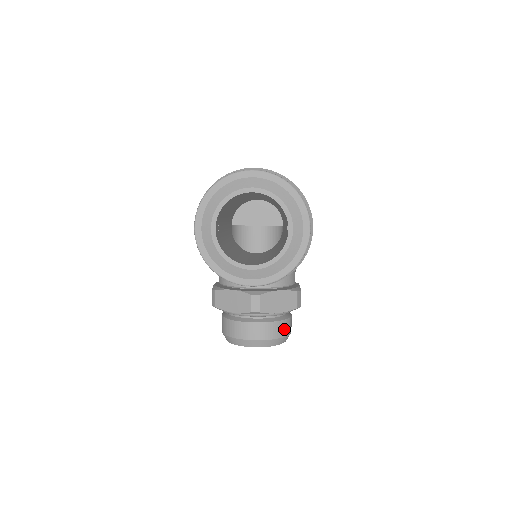
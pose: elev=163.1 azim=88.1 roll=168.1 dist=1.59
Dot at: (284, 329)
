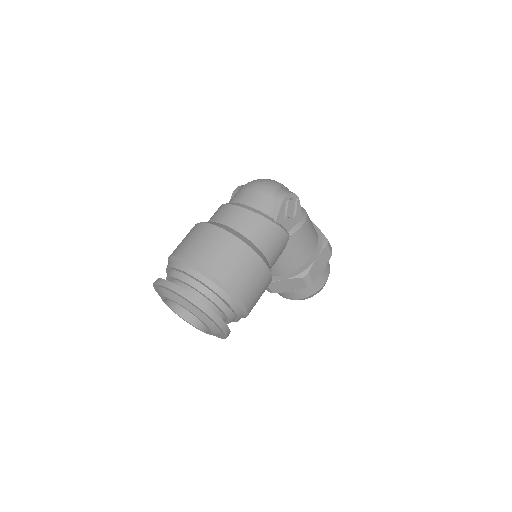
Dot at: (308, 292)
